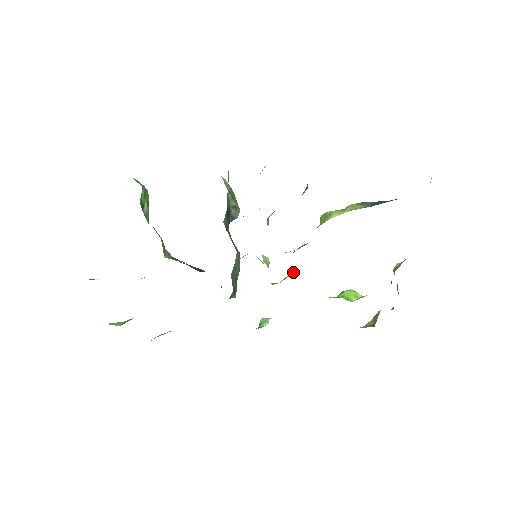
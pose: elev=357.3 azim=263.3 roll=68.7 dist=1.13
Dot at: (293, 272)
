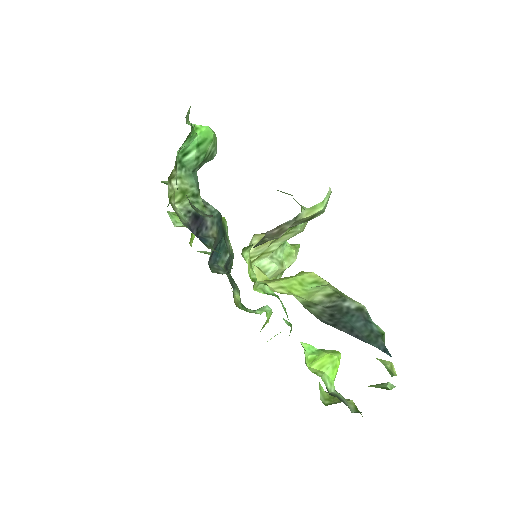
Dot at: (277, 295)
